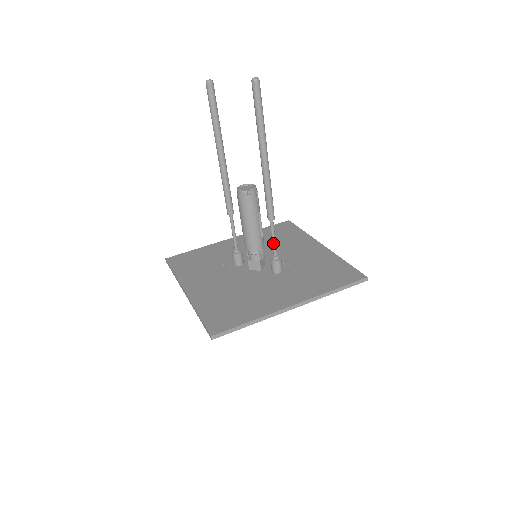
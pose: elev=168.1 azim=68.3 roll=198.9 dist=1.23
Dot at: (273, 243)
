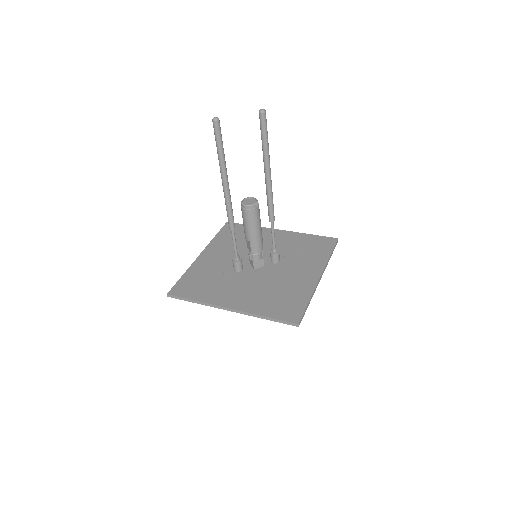
Dot at: (274, 239)
